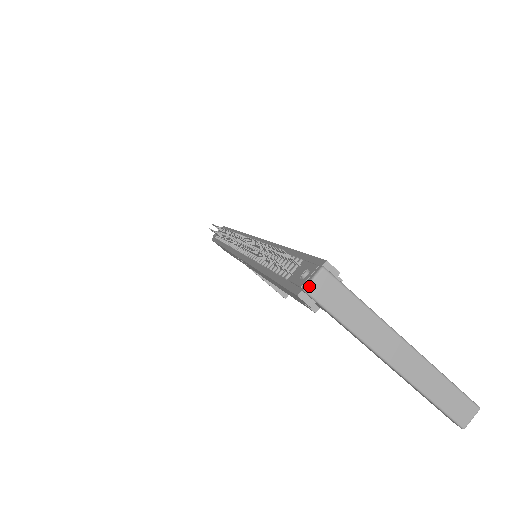
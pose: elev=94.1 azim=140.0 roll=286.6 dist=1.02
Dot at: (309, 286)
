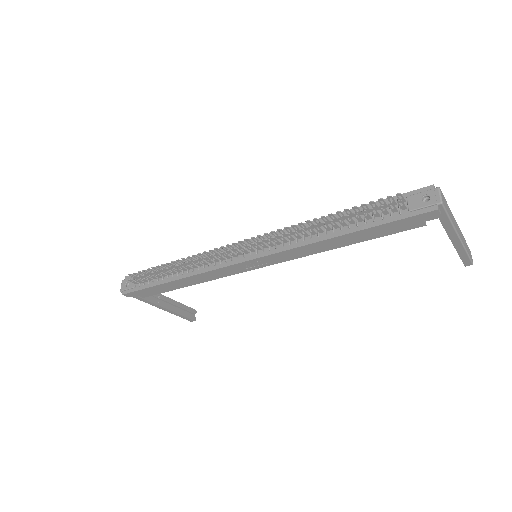
Dot at: (442, 200)
